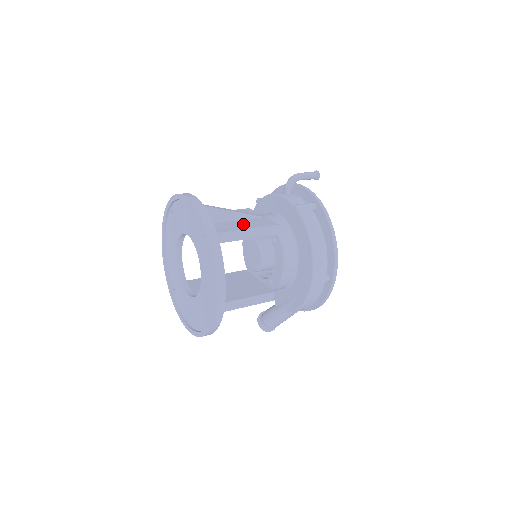
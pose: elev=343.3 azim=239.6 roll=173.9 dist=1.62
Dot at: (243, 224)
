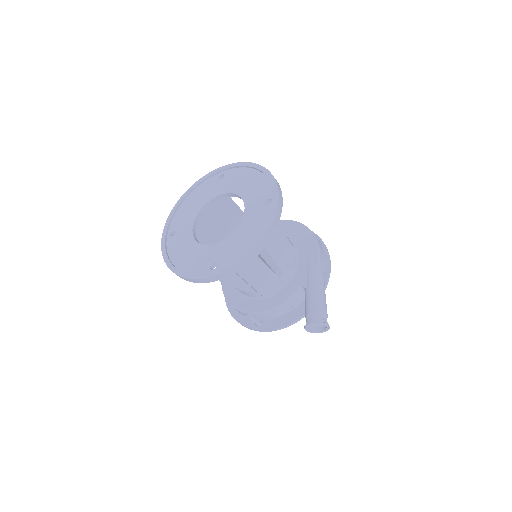
Dot at: occluded
